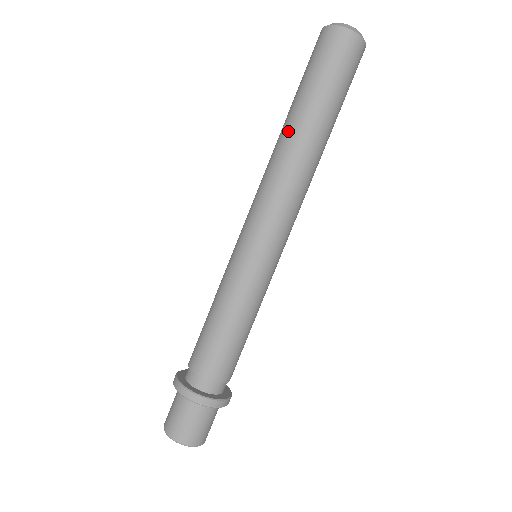
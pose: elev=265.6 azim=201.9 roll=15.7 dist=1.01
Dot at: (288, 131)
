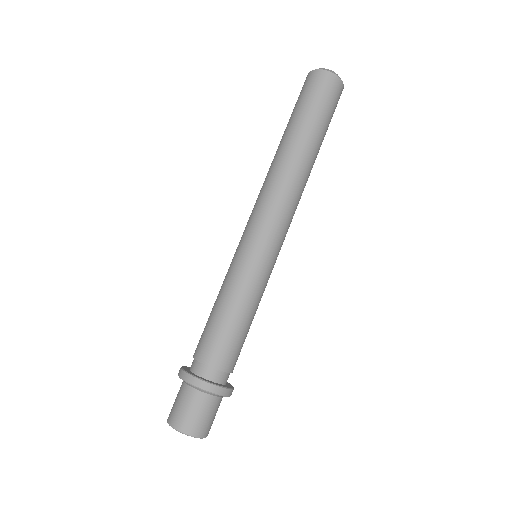
Dot at: occluded
